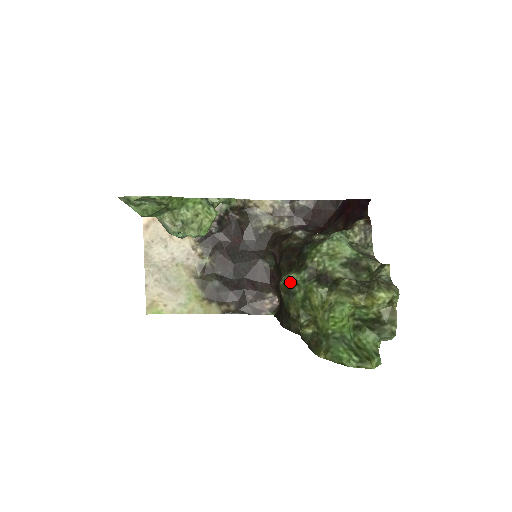
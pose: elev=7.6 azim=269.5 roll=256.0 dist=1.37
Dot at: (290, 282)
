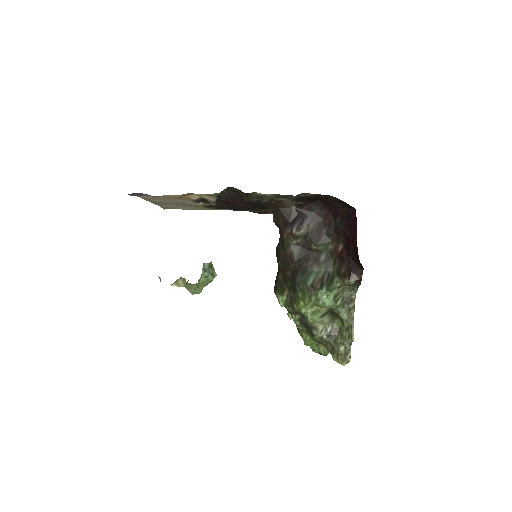
Dot at: occluded
